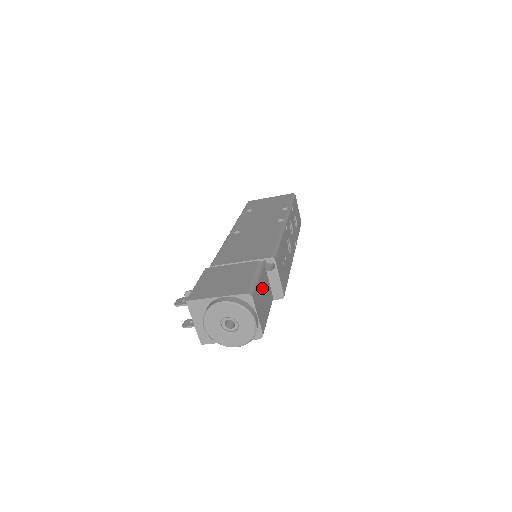
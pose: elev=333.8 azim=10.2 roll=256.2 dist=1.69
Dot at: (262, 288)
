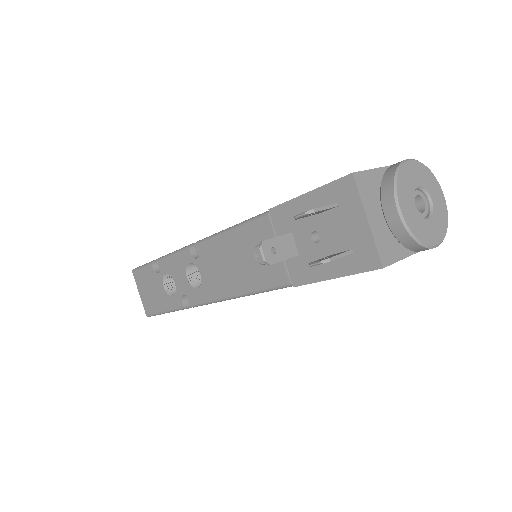
Dot at: occluded
